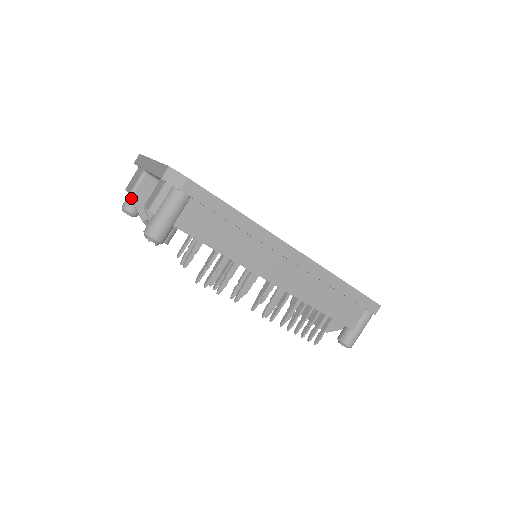
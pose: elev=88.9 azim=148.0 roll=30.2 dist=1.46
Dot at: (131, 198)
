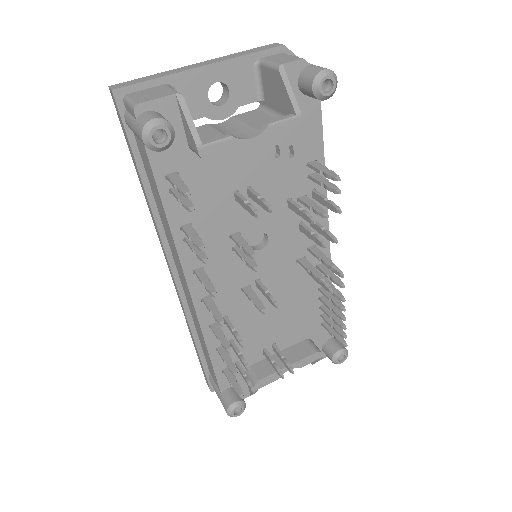
Dot at: (182, 100)
